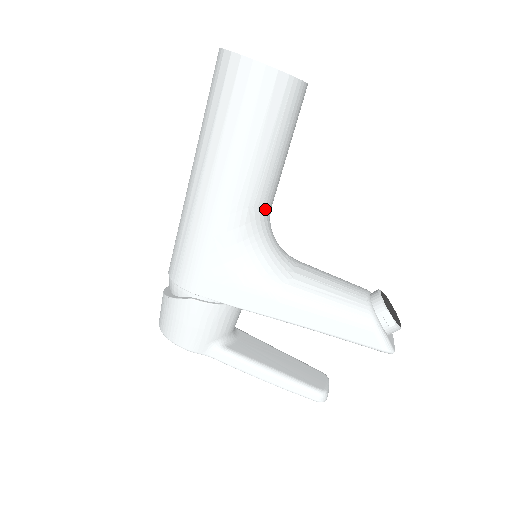
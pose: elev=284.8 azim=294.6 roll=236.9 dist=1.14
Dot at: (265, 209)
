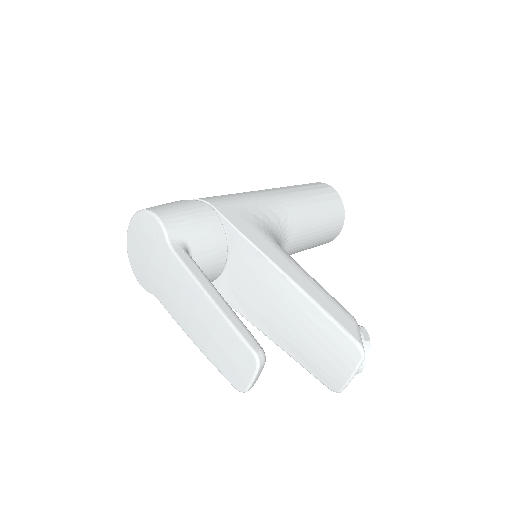
Dot at: (290, 235)
